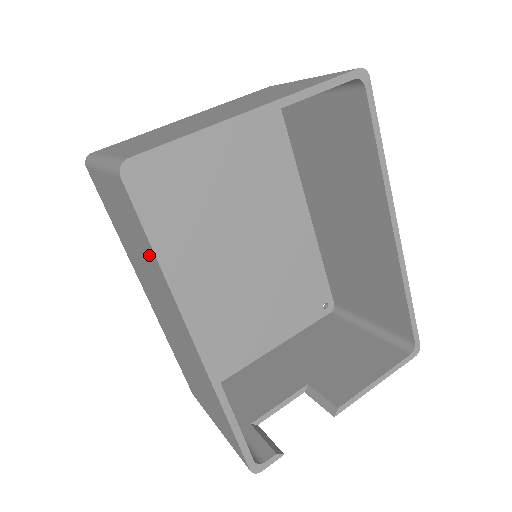
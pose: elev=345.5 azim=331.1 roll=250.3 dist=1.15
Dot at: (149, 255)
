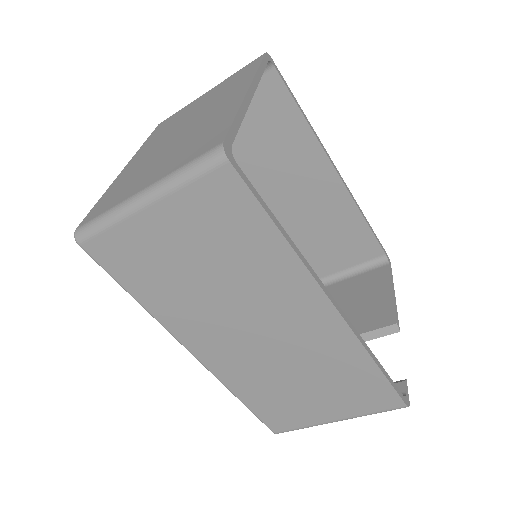
Dot at: (257, 246)
